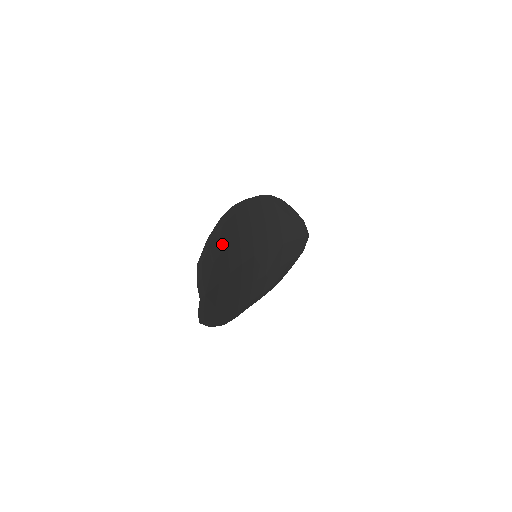
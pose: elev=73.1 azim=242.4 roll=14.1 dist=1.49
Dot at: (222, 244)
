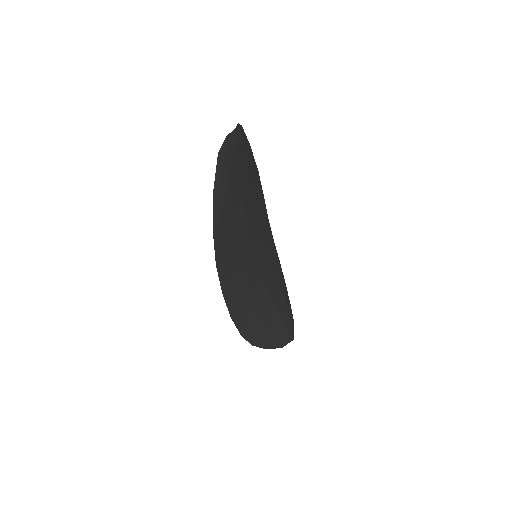
Dot at: (252, 174)
